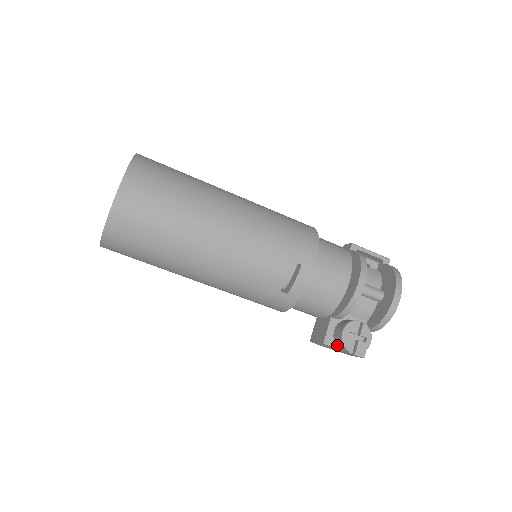
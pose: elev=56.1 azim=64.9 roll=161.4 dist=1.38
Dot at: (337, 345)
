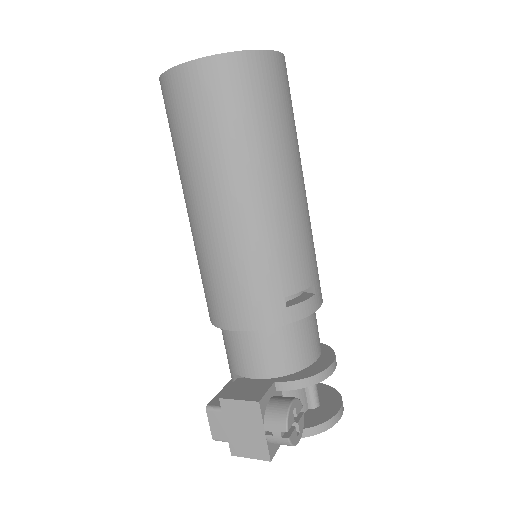
Dot at: (268, 416)
